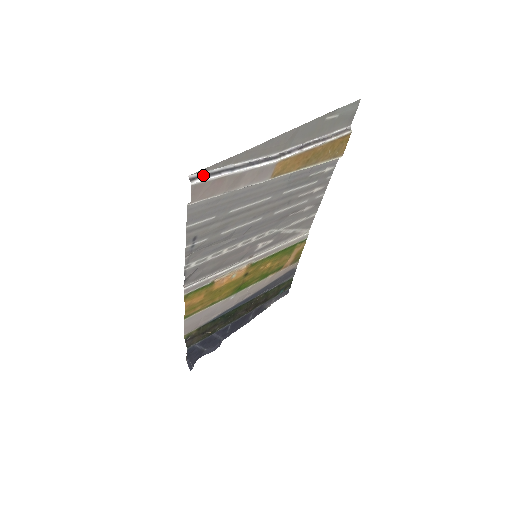
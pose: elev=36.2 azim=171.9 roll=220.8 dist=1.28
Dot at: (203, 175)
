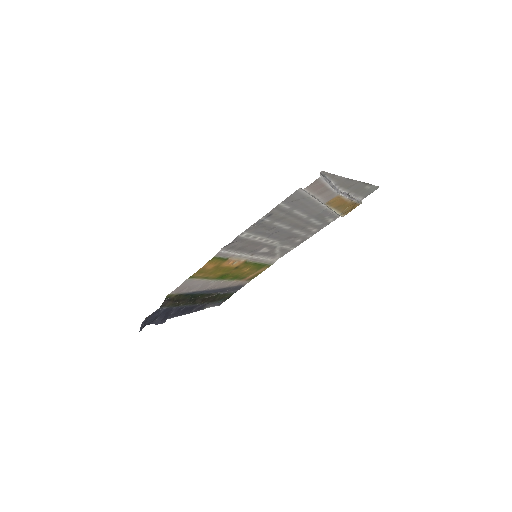
Dot at: (323, 175)
